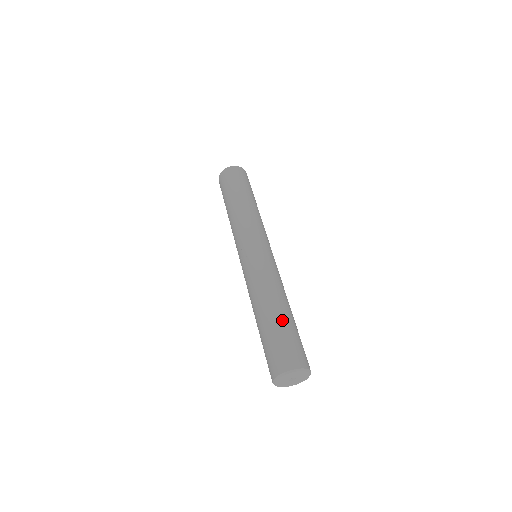
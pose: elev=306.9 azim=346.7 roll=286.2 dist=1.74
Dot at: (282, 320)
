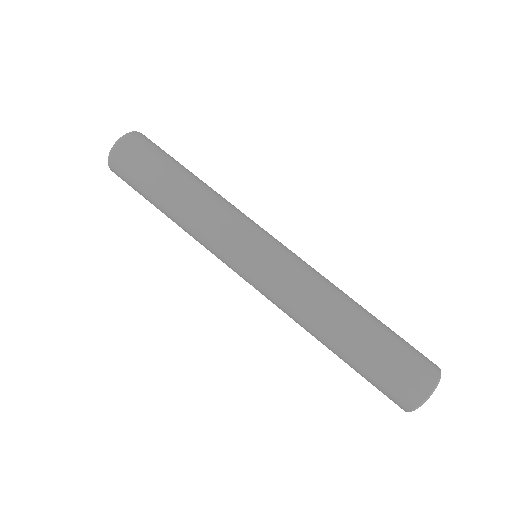
Dot at: (368, 337)
